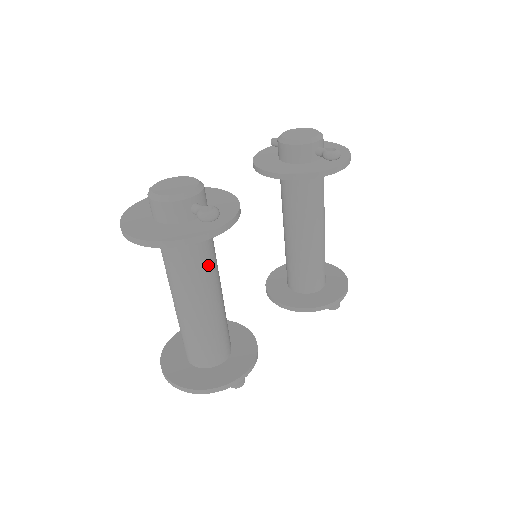
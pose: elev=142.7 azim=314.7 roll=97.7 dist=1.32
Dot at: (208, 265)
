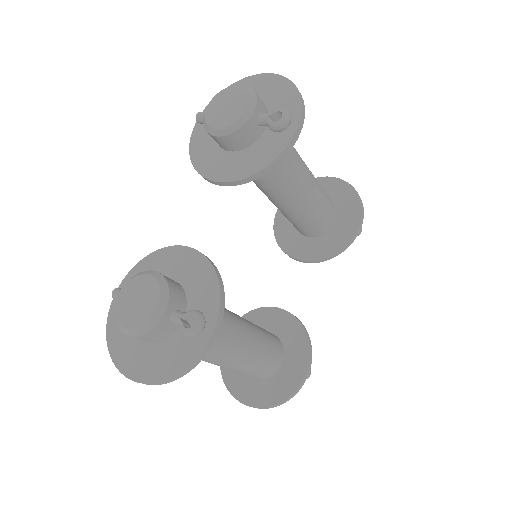
Dot at: (220, 332)
